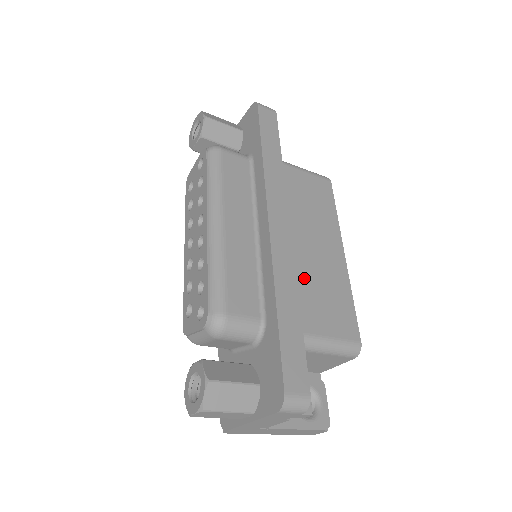
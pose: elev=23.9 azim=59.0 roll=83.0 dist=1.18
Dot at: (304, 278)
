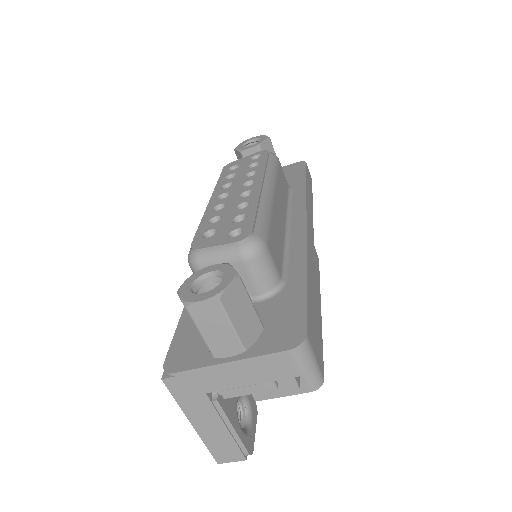
Dot at: occluded
